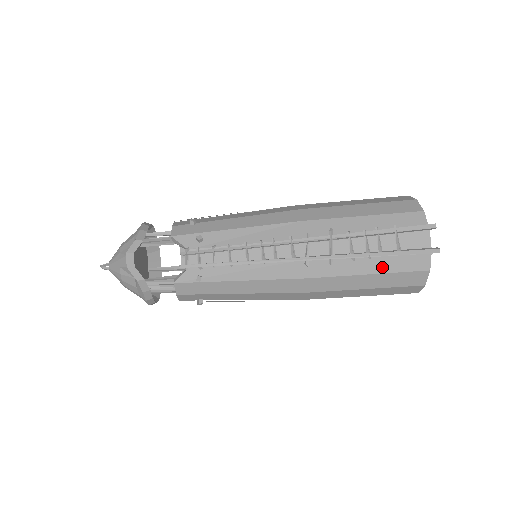
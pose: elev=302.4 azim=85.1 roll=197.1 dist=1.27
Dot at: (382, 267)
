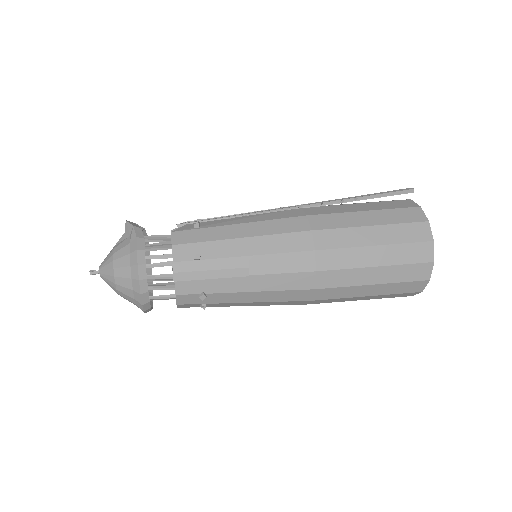
Dot at: (374, 208)
